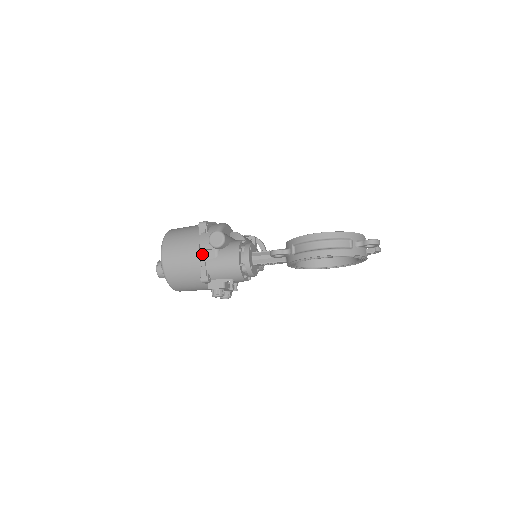
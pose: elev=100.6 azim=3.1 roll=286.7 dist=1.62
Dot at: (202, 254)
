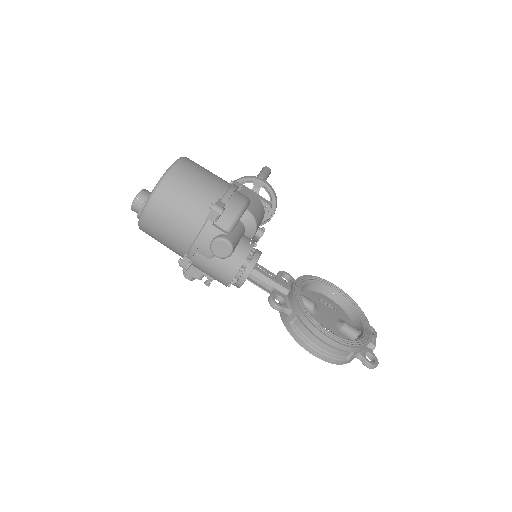
Dot at: (195, 248)
